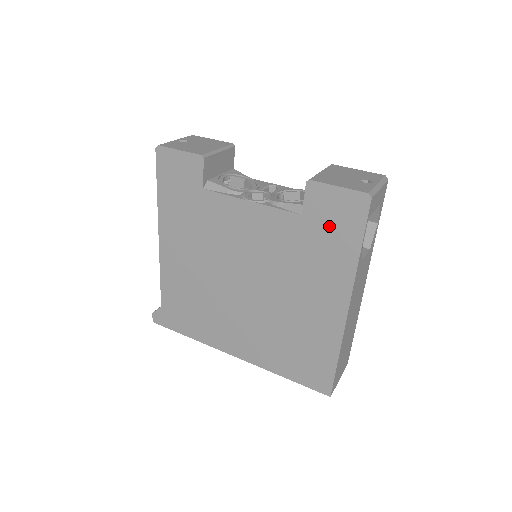
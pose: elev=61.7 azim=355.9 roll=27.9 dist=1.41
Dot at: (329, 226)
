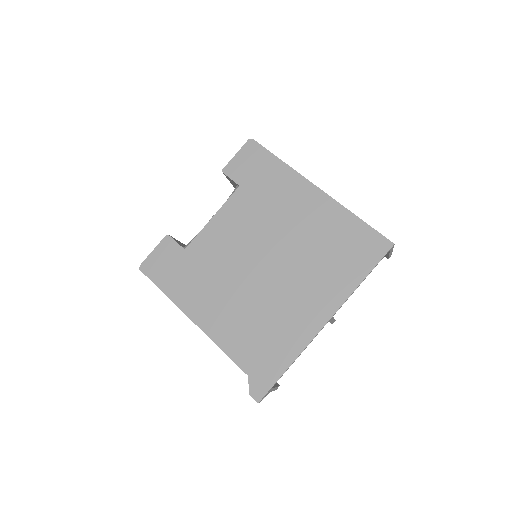
Dot at: (255, 172)
